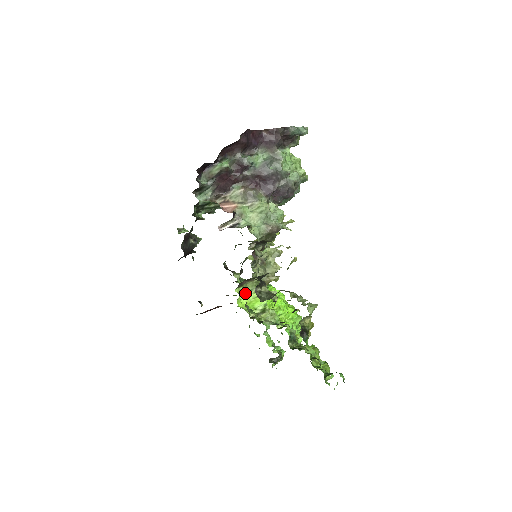
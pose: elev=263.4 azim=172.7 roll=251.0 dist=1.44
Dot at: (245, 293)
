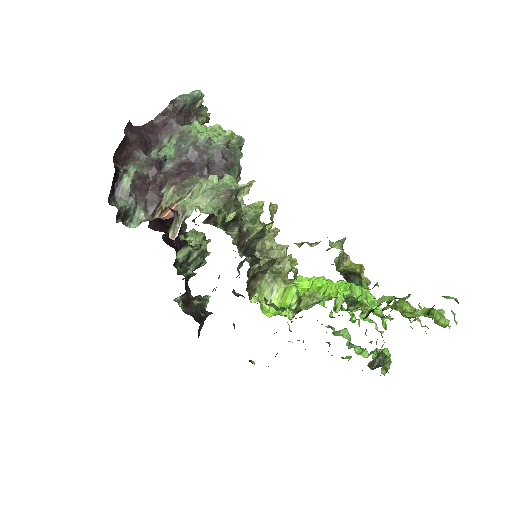
Dot at: (268, 299)
